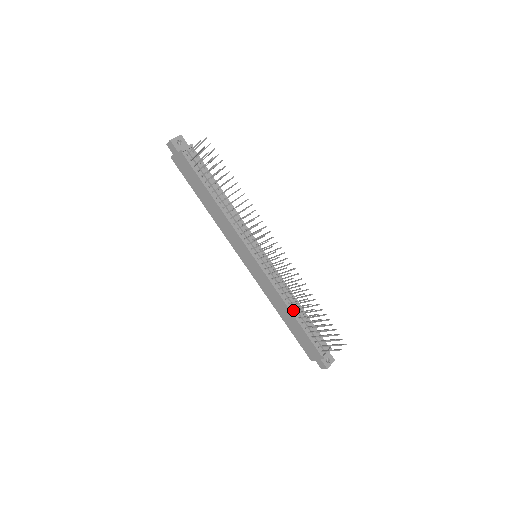
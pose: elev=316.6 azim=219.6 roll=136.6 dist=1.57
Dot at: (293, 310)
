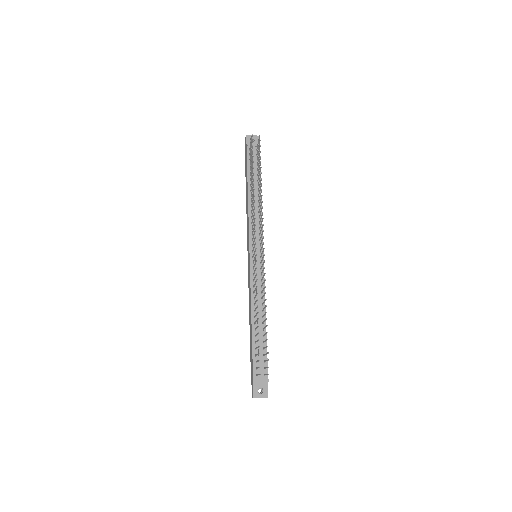
Dot at: (255, 319)
